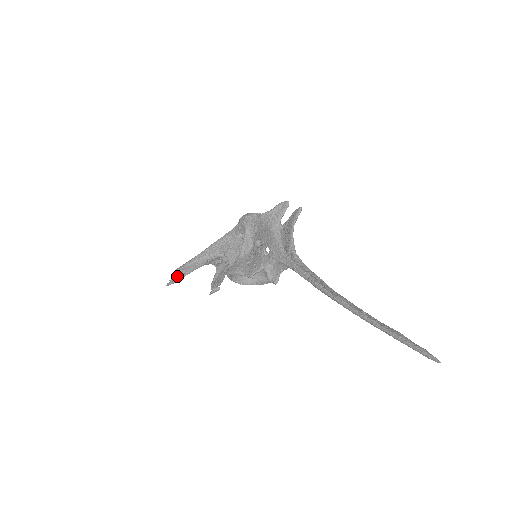
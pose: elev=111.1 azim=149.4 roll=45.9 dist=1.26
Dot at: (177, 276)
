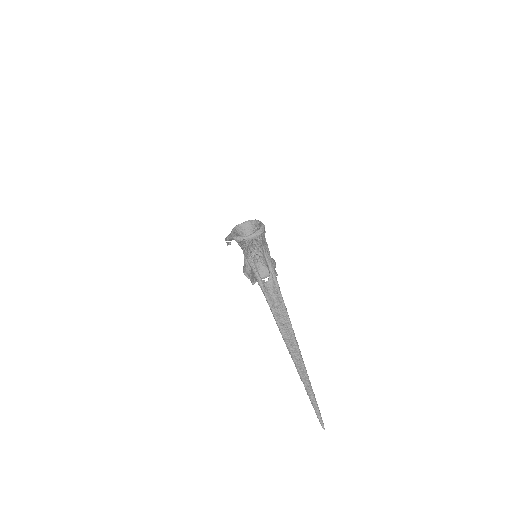
Dot at: (228, 243)
